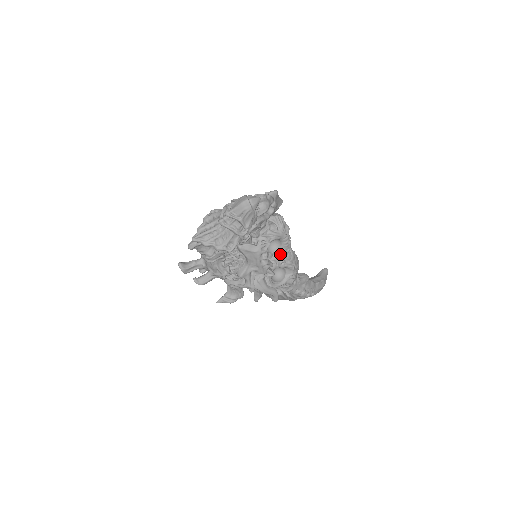
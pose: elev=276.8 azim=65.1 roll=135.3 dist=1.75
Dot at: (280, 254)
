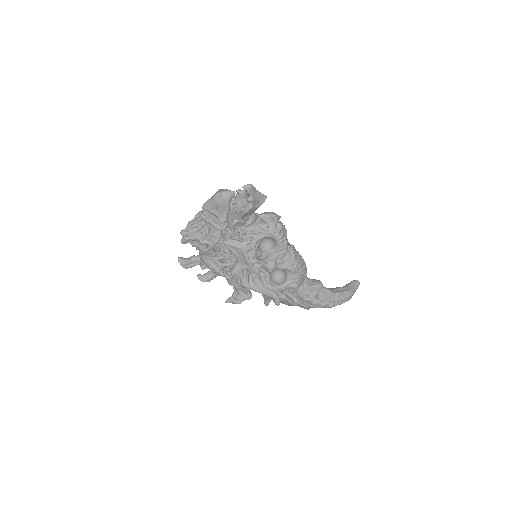
Dot at: (276, 254)
